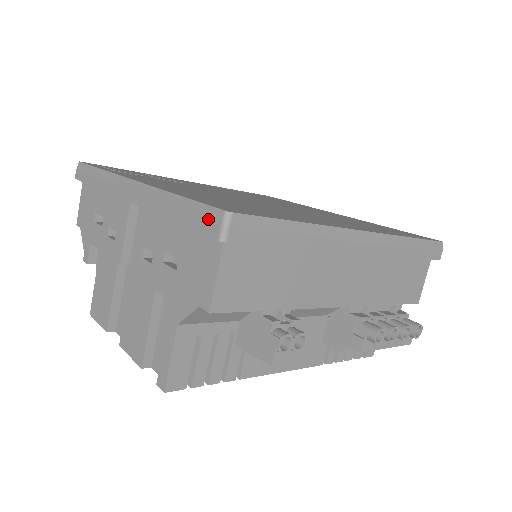
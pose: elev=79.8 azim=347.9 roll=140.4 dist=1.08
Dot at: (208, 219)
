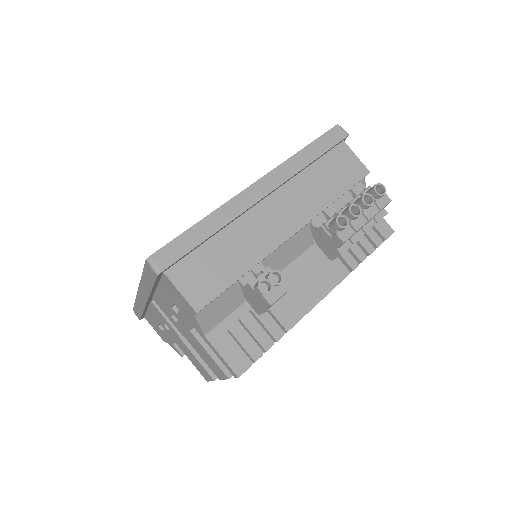
Dot at: (149, 271)
